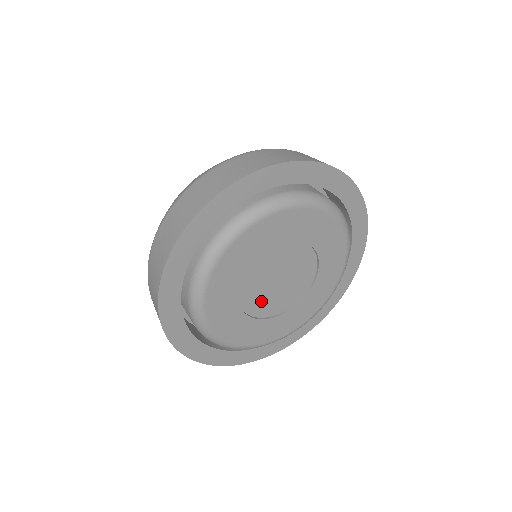
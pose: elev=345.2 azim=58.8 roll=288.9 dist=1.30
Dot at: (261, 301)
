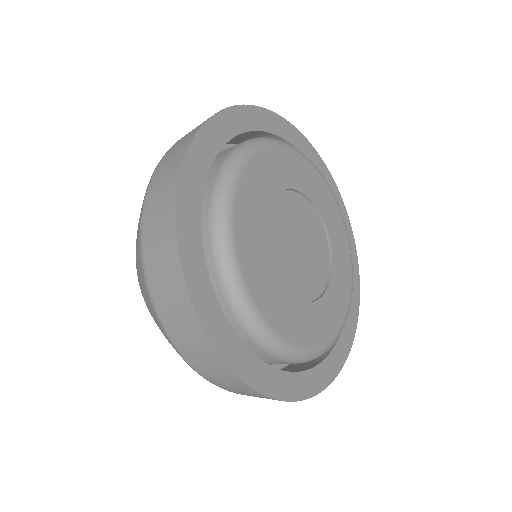
Dot at: (286, 266)
